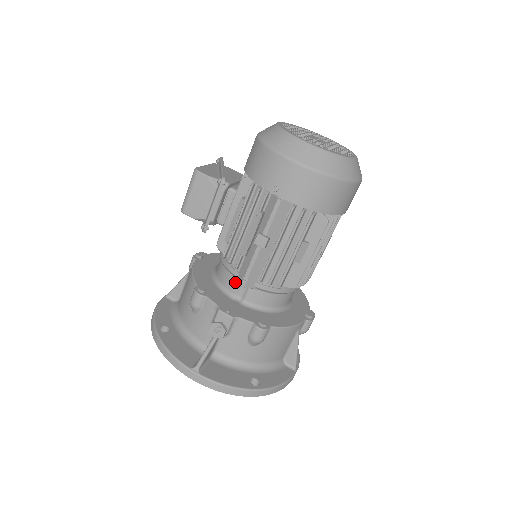
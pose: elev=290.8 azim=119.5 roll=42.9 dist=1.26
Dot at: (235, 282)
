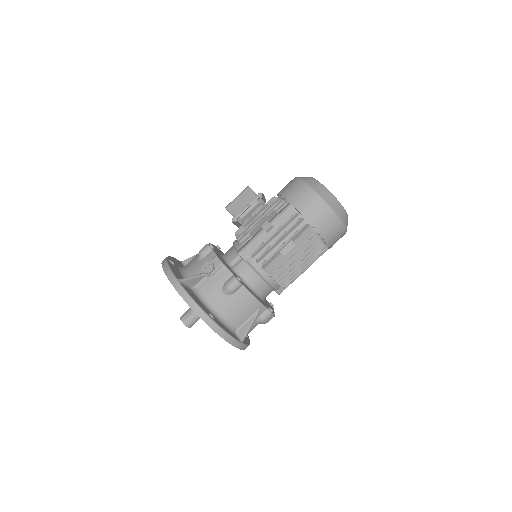
Dot at: (235, 255)
